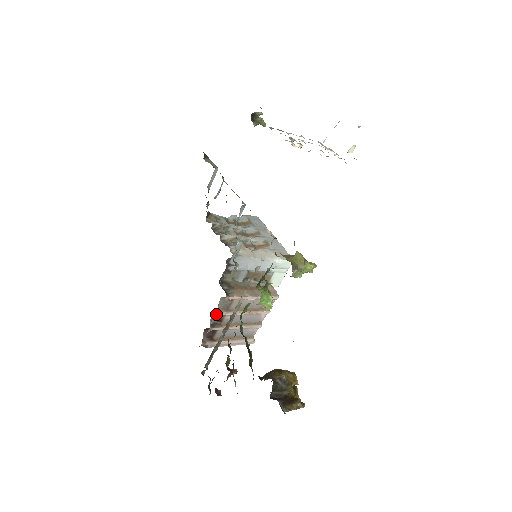
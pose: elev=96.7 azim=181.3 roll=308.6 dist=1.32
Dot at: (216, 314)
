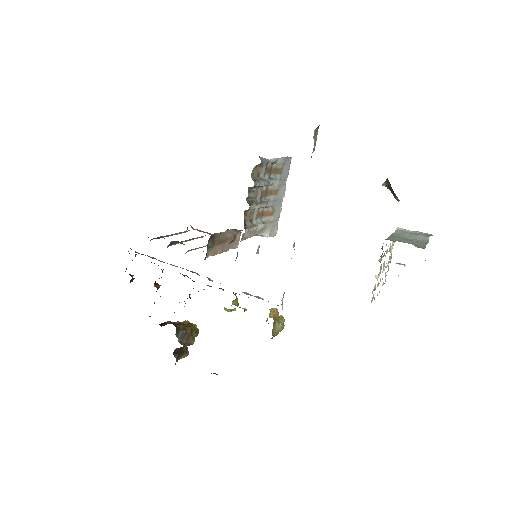
Dot at: (182, 243)
